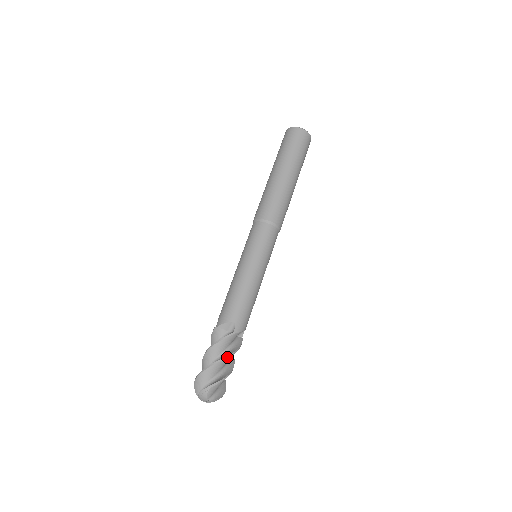
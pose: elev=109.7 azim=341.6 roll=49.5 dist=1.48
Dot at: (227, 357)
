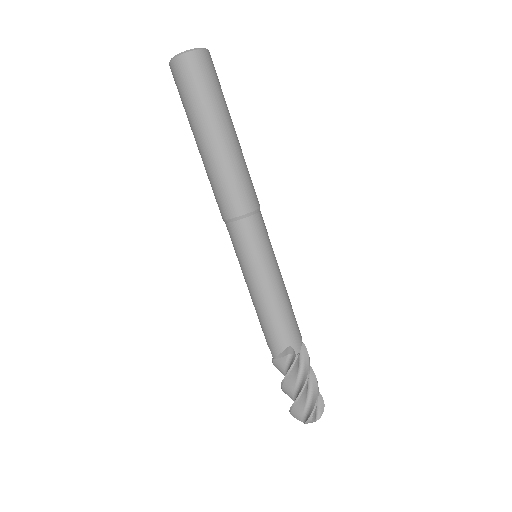
Dot at: (307, 380)
